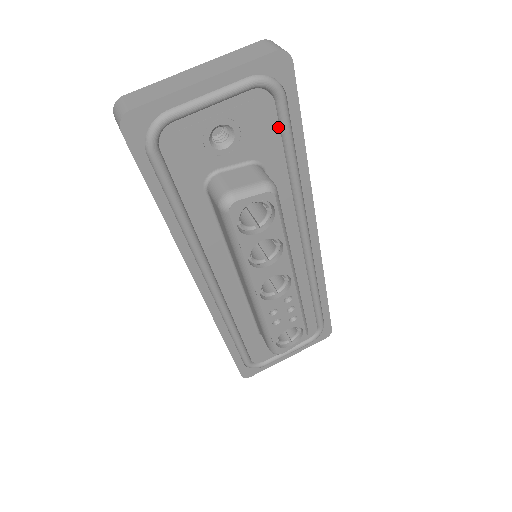
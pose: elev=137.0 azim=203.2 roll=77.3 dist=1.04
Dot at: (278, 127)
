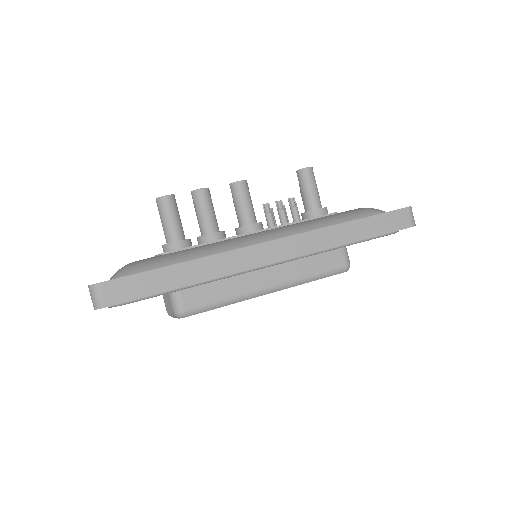
Dot at: occluded
